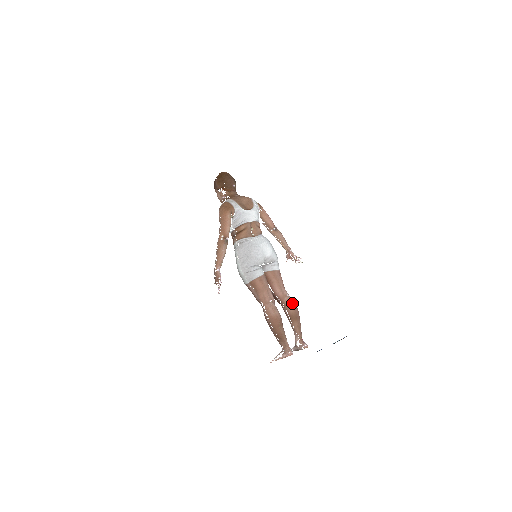
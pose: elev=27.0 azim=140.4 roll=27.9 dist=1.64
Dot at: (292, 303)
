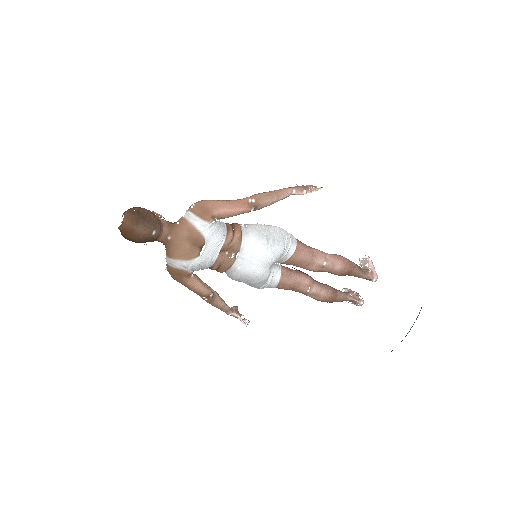
Dot at: (335, 268)
